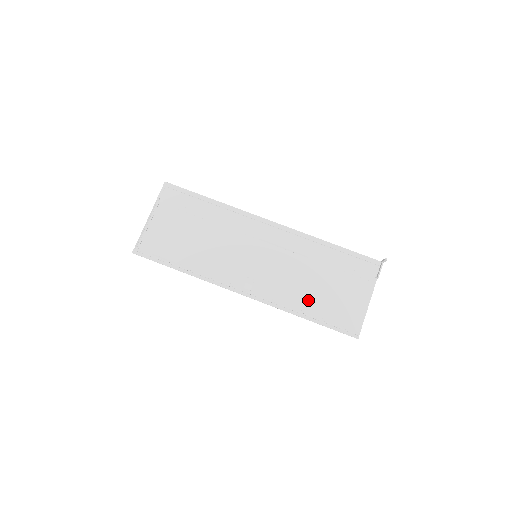
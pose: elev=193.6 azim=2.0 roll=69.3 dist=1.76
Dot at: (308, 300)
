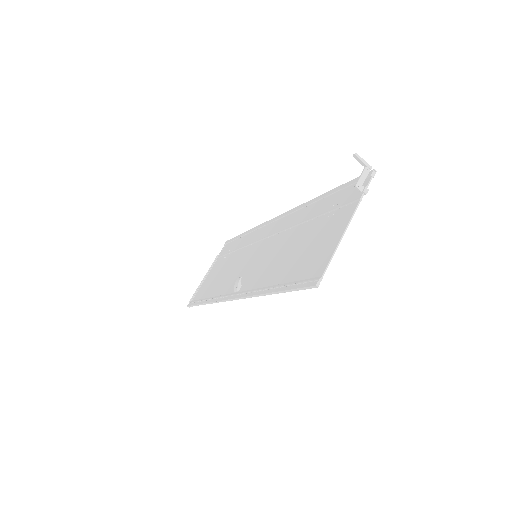
Dot at: (280, 270)
